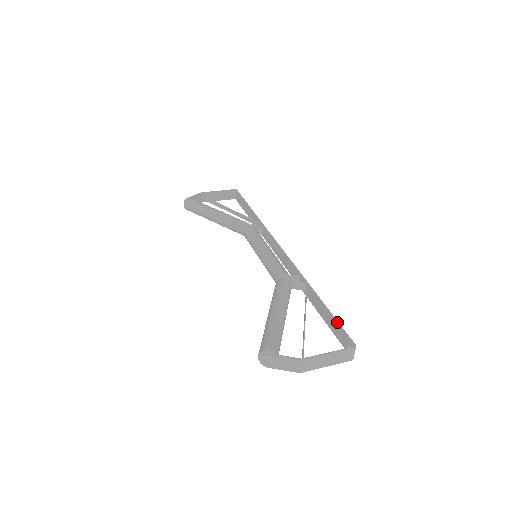
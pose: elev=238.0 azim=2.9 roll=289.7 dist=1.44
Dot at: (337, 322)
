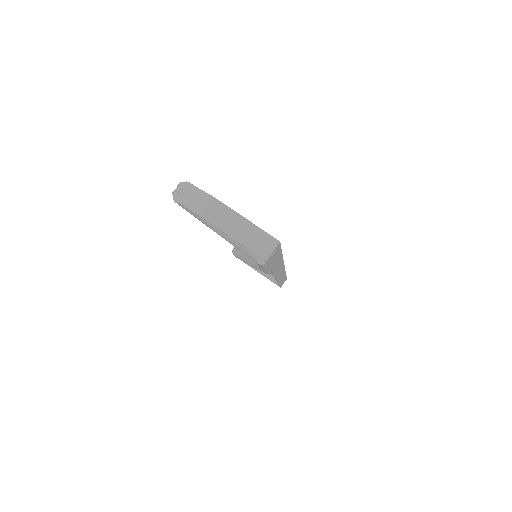
Dot at: occluded
